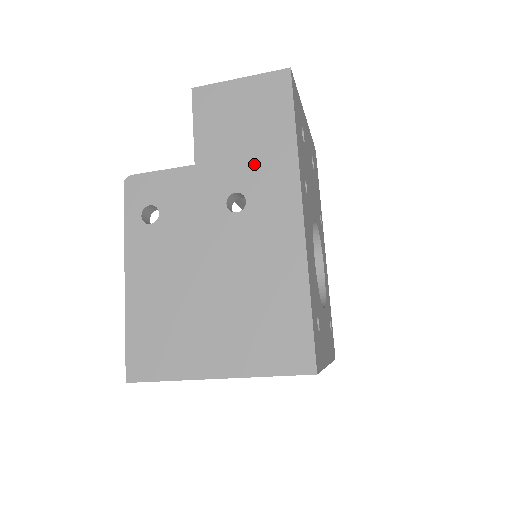
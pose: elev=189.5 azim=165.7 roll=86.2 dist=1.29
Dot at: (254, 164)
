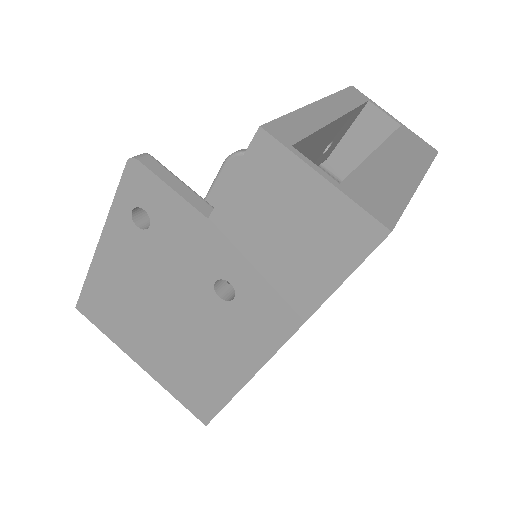
Dot at: (265, 279)
